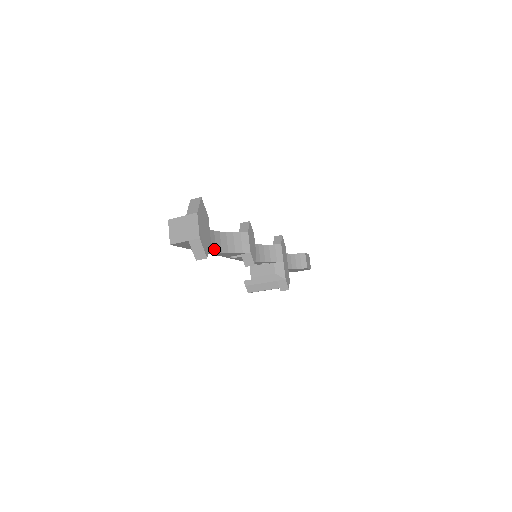
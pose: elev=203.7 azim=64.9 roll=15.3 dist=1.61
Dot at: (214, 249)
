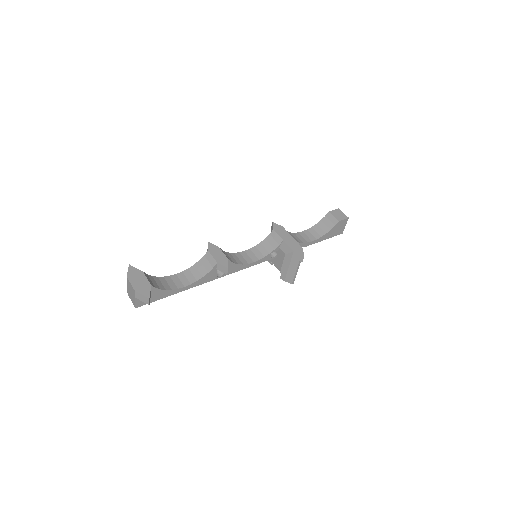
Dot at: (187, 283)
